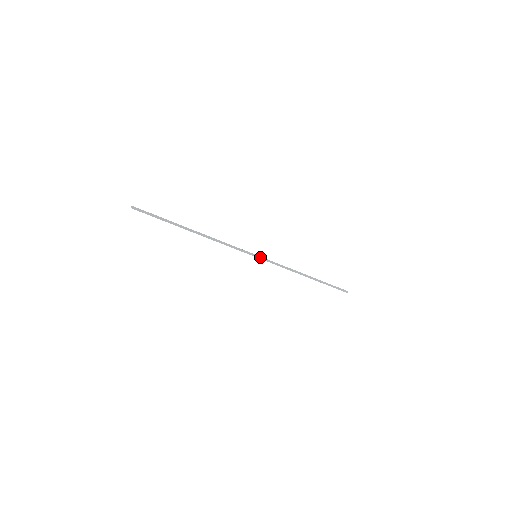
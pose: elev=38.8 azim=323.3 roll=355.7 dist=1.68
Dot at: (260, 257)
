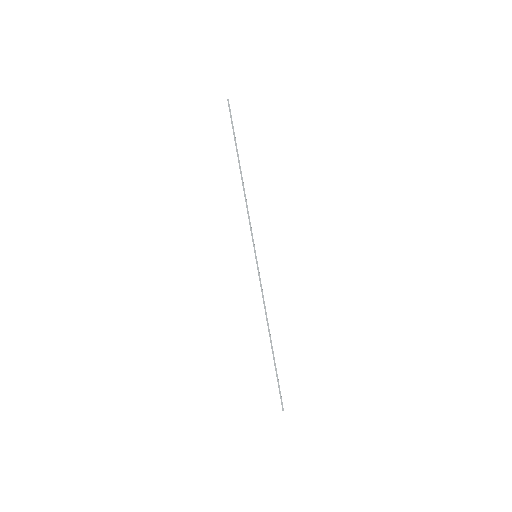
Dot at: (257, 262)
